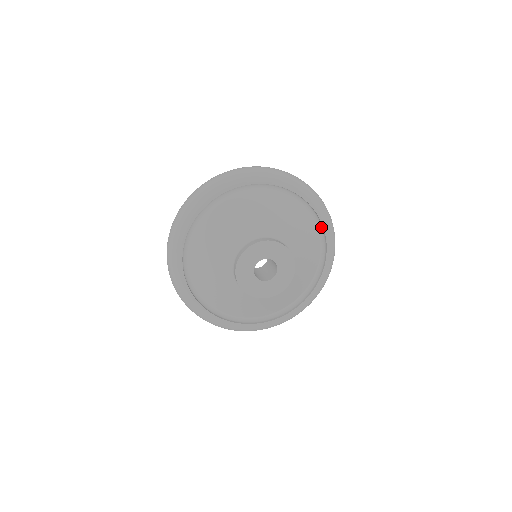
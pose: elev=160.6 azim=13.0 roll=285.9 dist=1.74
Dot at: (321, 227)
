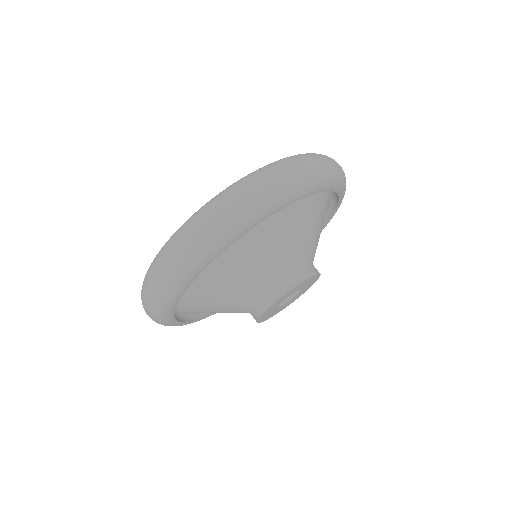
Dot at: occluded
